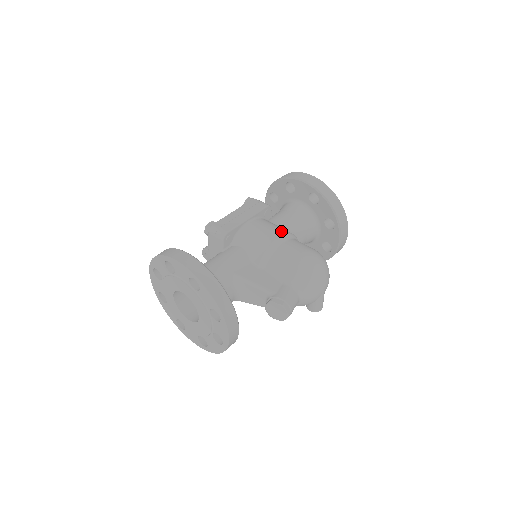
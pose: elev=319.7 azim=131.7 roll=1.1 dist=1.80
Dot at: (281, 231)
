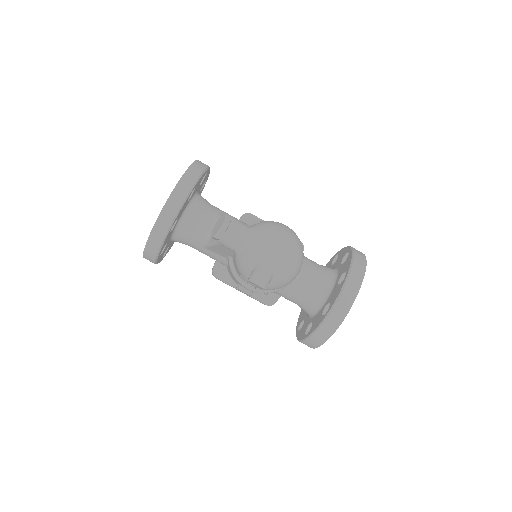
Dot at: occluded
